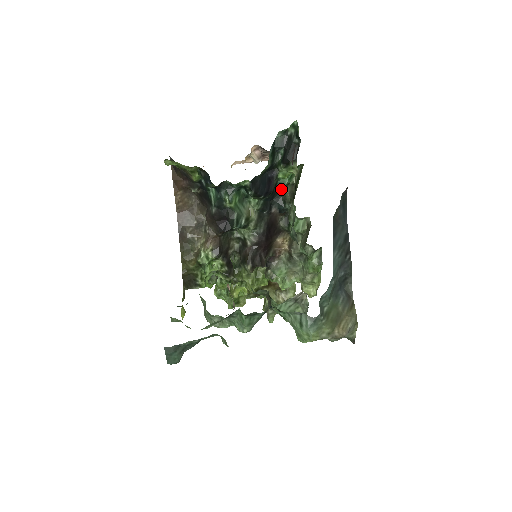
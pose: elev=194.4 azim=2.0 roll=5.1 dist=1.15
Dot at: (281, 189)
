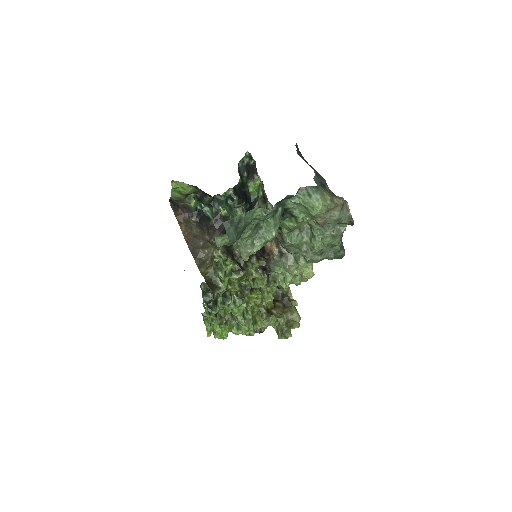
Dot at: (254, 202)
